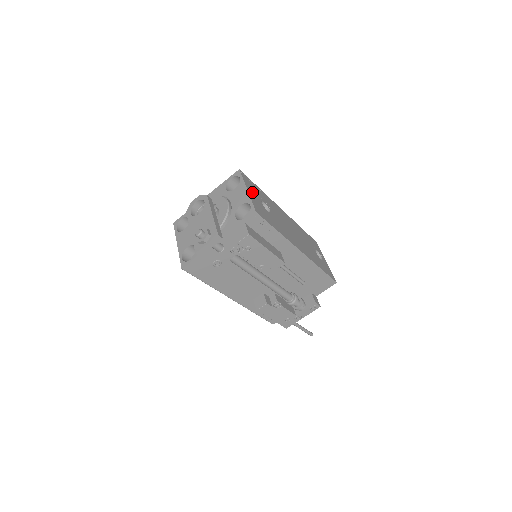
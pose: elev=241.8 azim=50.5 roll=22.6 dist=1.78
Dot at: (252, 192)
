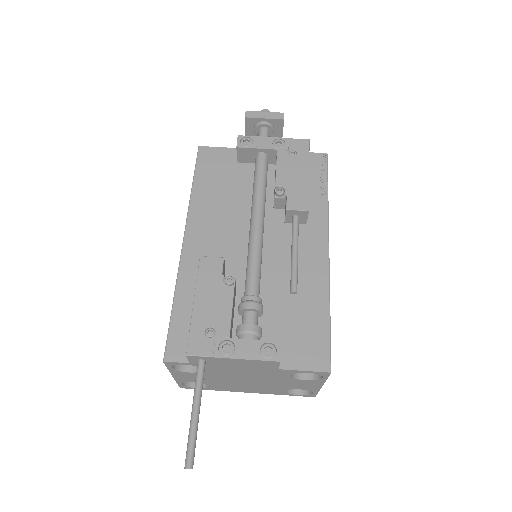
Dot at: occluded
